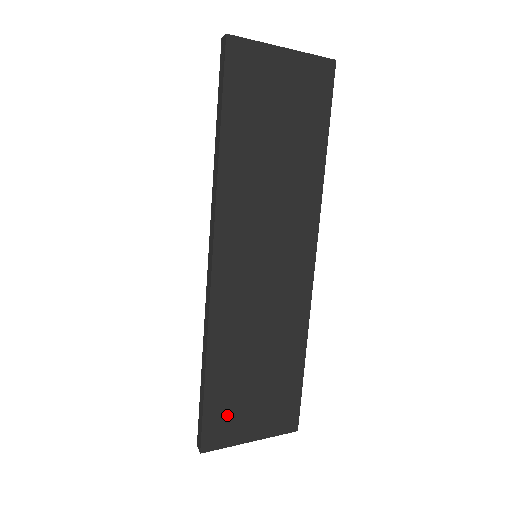
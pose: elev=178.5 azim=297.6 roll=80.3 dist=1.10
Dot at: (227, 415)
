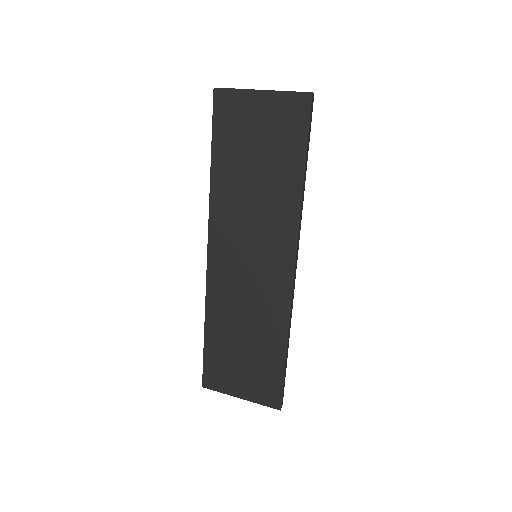
Dot at: (221, 369)
